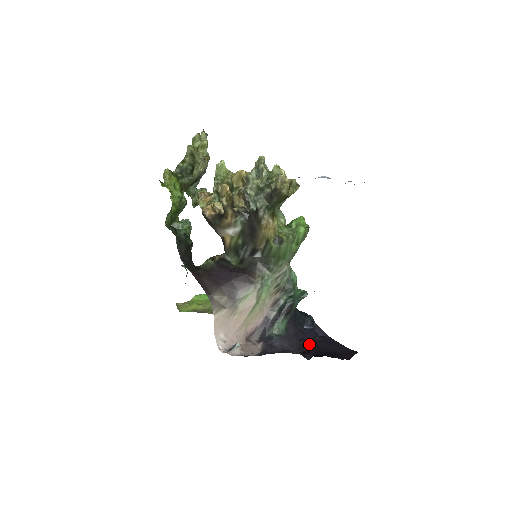
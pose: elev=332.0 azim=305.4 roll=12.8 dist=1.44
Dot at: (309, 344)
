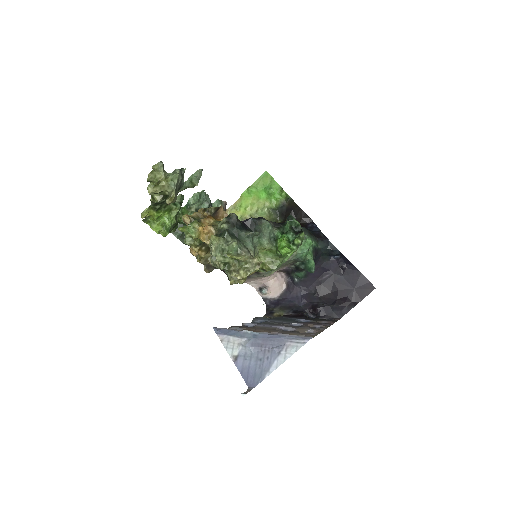
Dot at: (330, 278)
